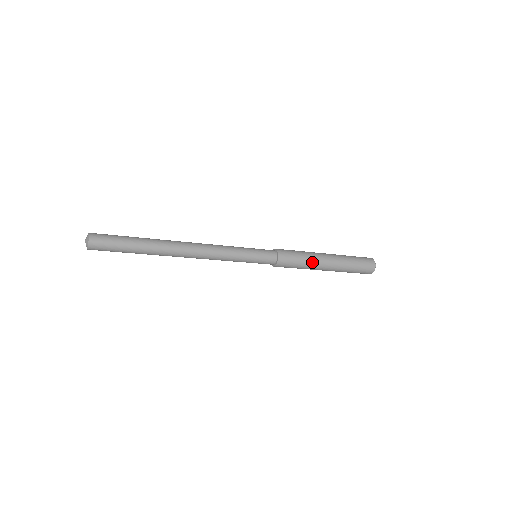
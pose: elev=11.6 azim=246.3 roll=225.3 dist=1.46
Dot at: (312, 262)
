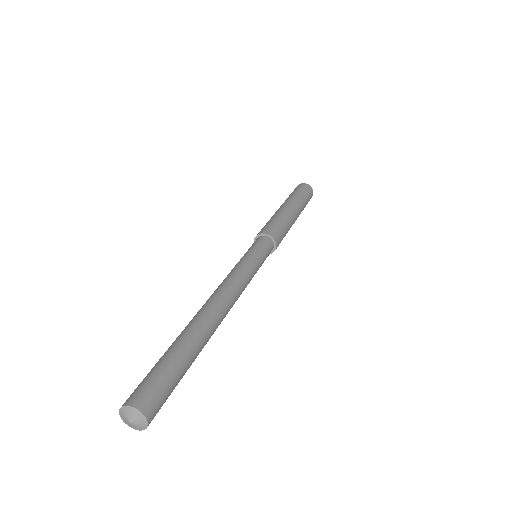
Dot at: (290, 222)
